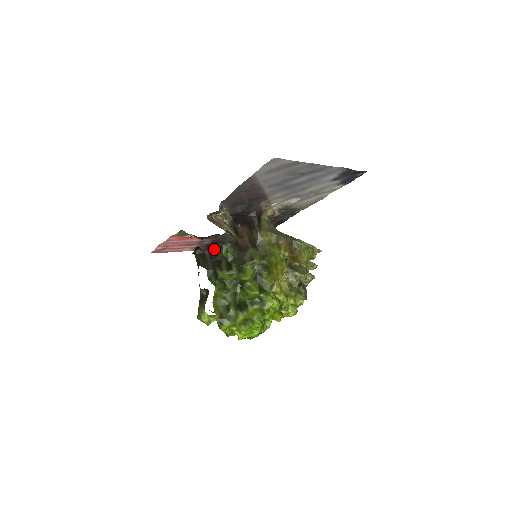
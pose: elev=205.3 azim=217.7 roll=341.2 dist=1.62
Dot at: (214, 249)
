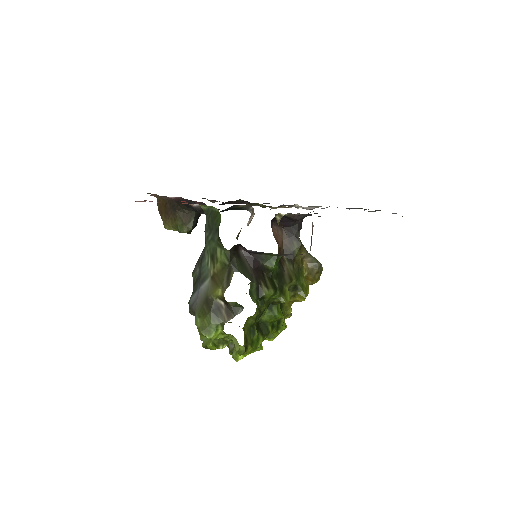
Dot at: (259, 254)
